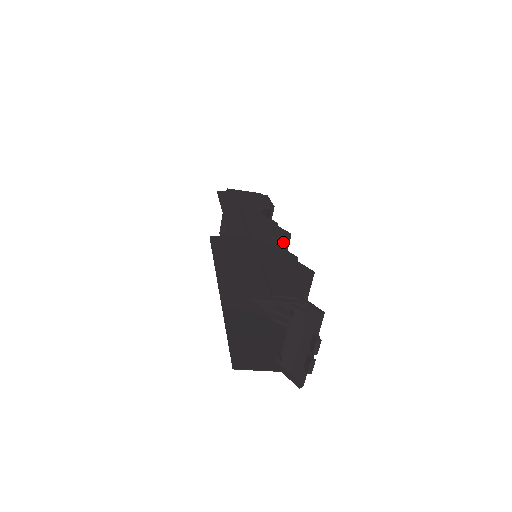
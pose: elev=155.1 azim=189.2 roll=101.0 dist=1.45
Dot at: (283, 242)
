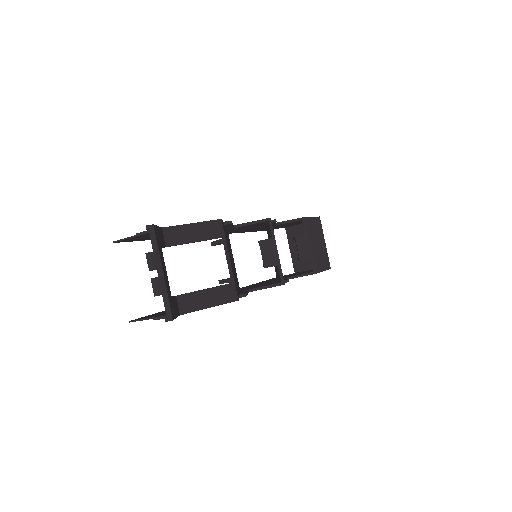
Dot at: (270, 230)
